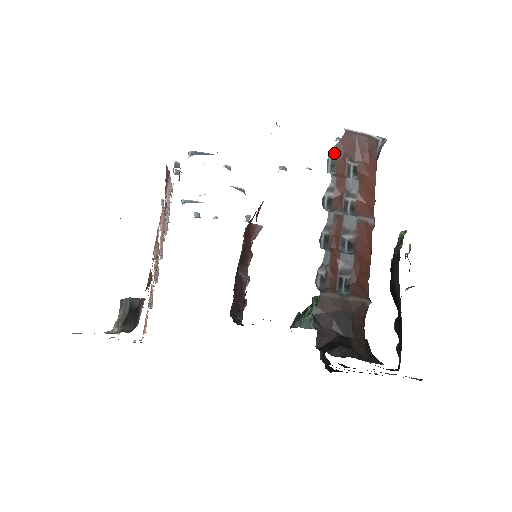
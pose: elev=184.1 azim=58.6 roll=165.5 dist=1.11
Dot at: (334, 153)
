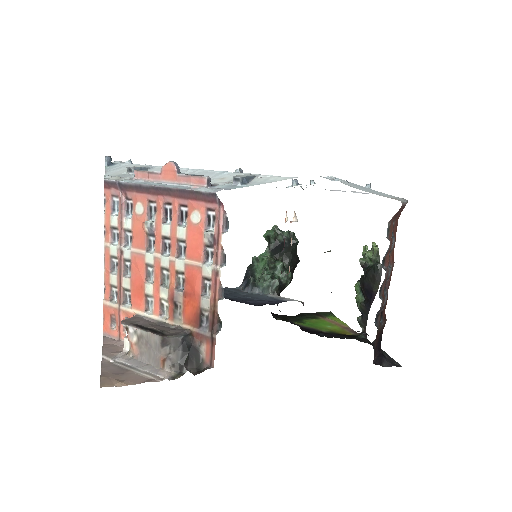
Dot at: (391, 221)
